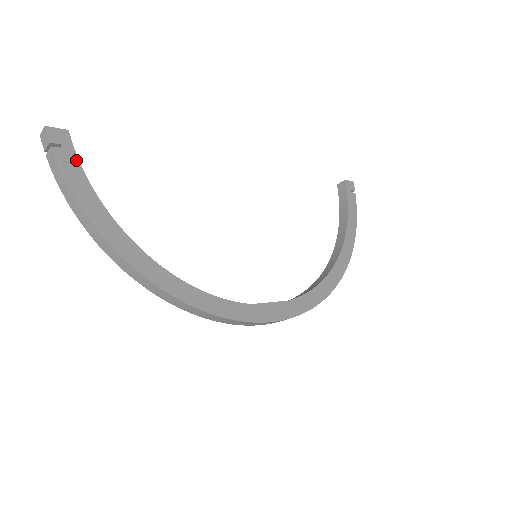
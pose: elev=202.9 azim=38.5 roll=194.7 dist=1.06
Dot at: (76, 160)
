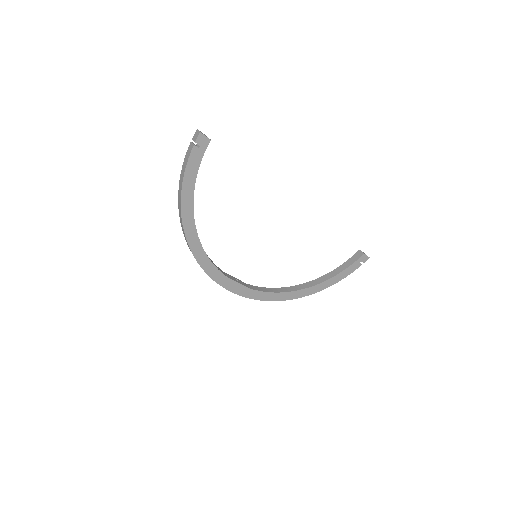
Dot at: (201, 158)
